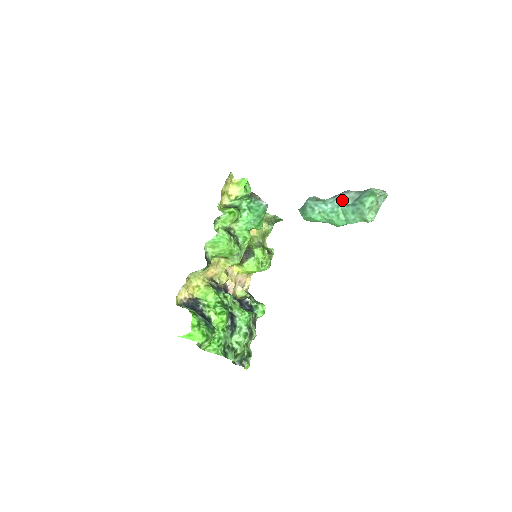
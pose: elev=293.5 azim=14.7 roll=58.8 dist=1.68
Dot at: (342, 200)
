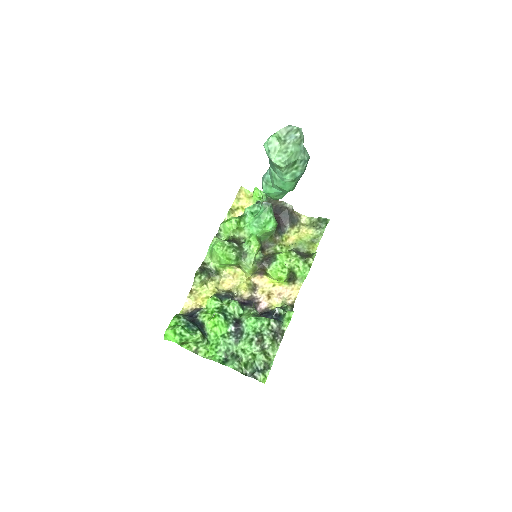
Dot at: occluded
